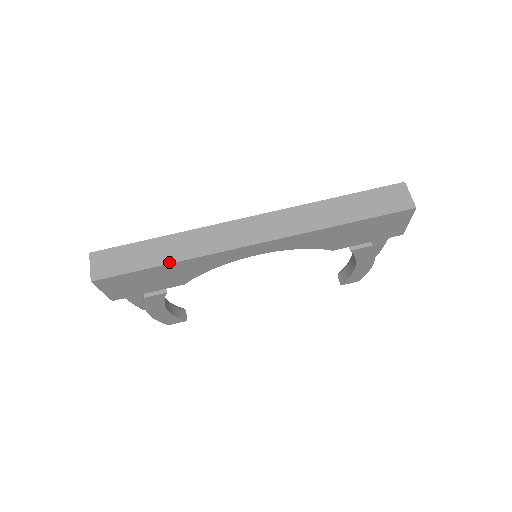
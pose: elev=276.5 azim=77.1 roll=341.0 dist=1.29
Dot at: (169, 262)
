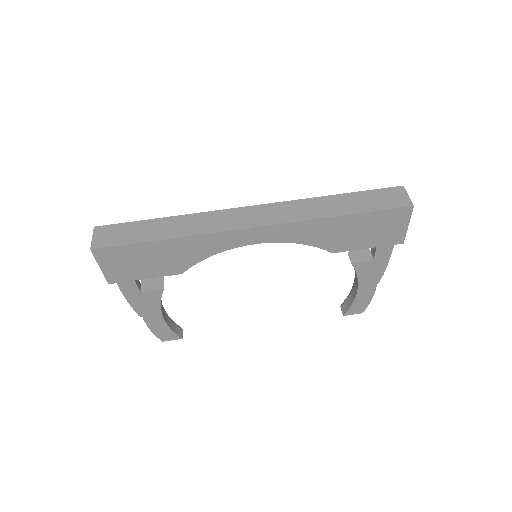
Dot at: (169, 237)
